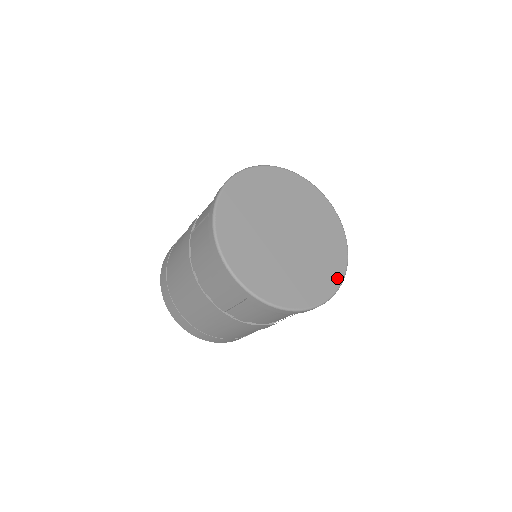
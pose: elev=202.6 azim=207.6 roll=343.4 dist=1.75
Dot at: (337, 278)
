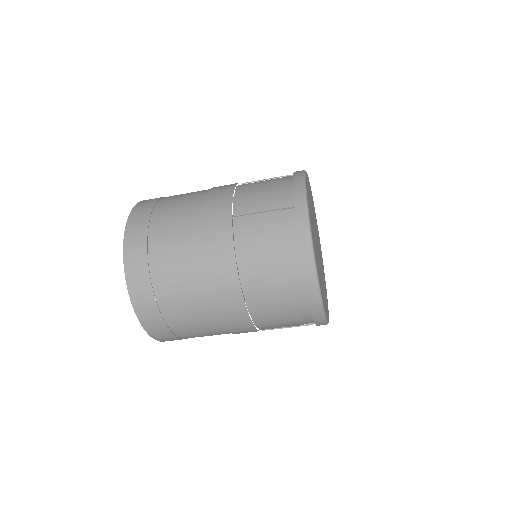
Dot at: (326, 314)
